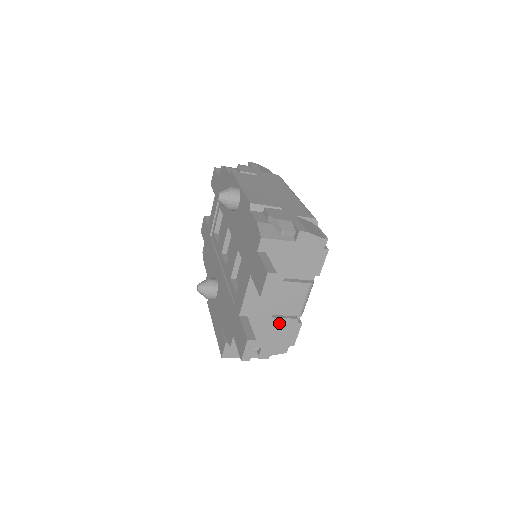
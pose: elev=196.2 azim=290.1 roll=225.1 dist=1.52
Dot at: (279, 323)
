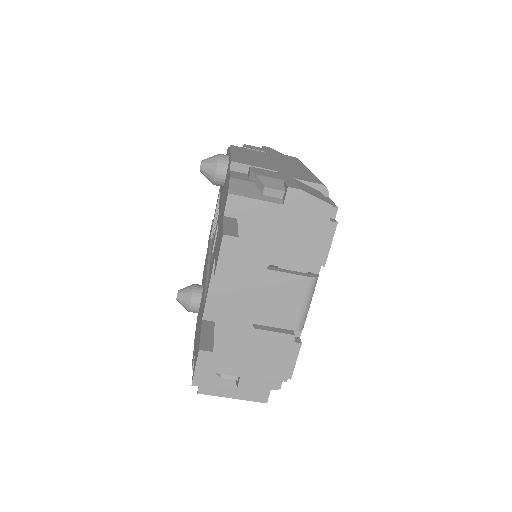
Dot at: (265, 339)
